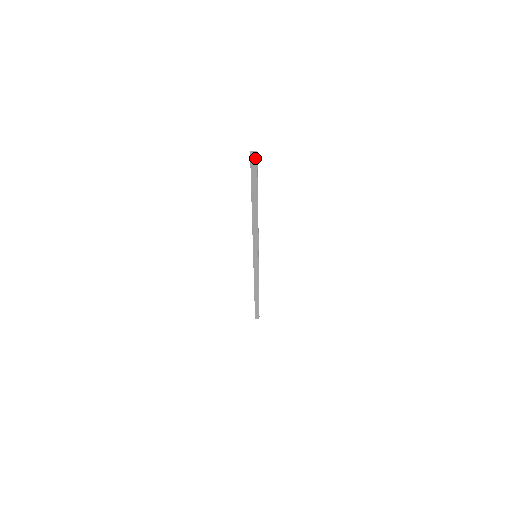
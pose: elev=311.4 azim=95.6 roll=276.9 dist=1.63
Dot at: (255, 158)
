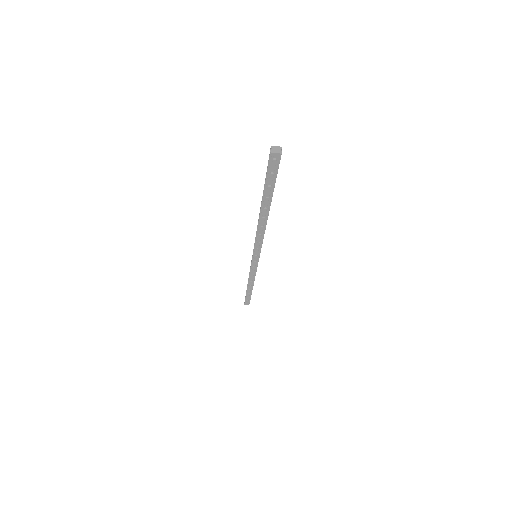
Dot at: (277, 157)
